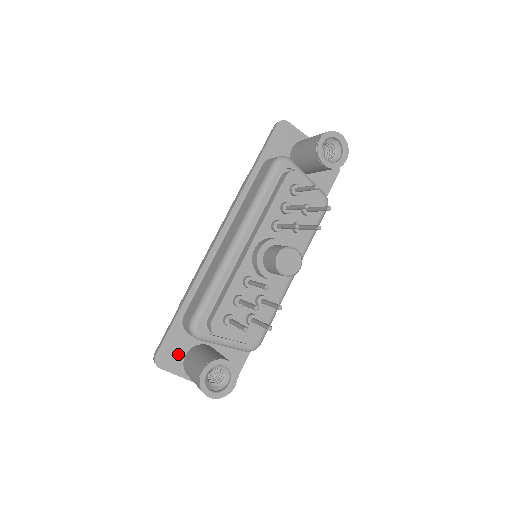
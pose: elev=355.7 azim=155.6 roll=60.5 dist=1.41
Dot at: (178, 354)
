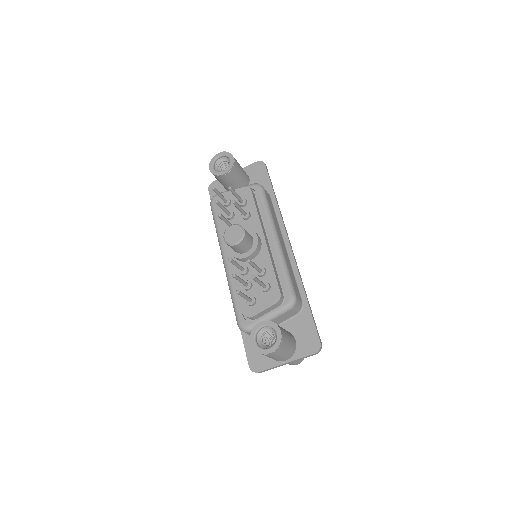
Dot at: occluded
